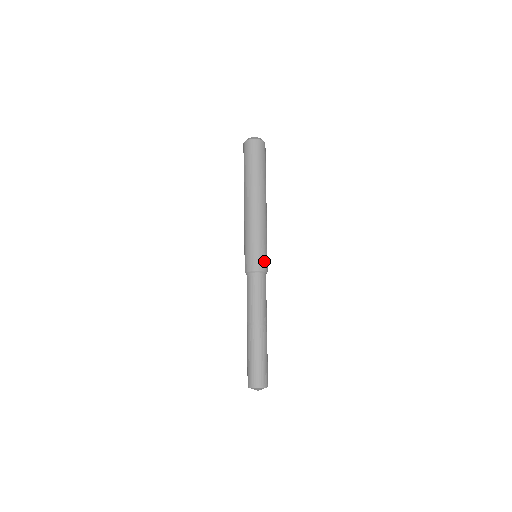
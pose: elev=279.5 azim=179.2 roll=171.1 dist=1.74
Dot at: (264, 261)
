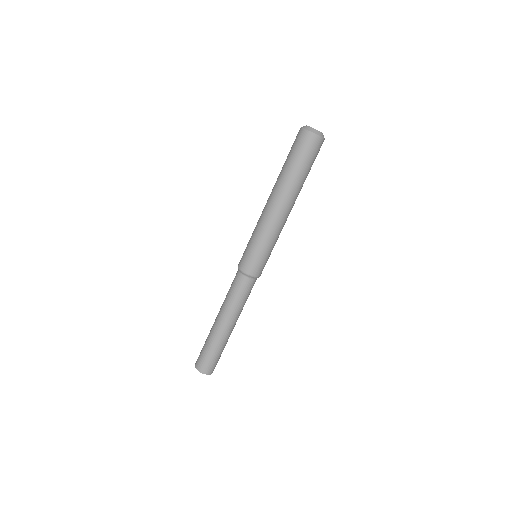
Dot at: (262, 268)
